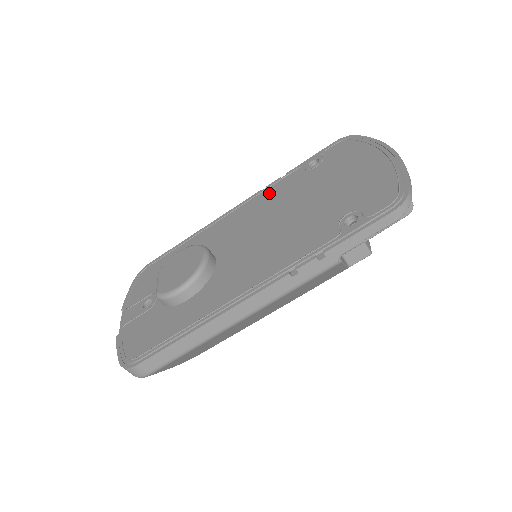
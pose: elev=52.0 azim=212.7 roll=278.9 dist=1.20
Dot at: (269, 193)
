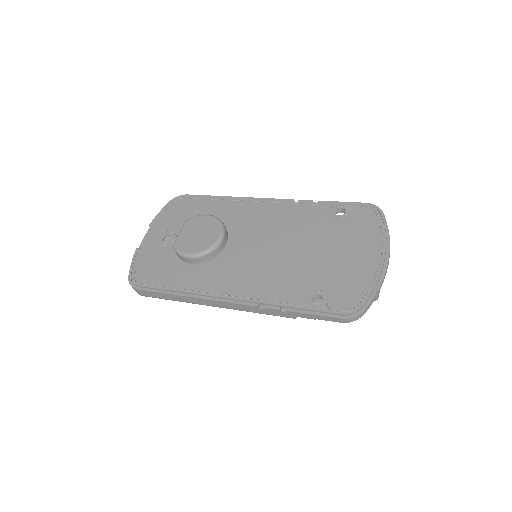
Dot at: (295, 211)
